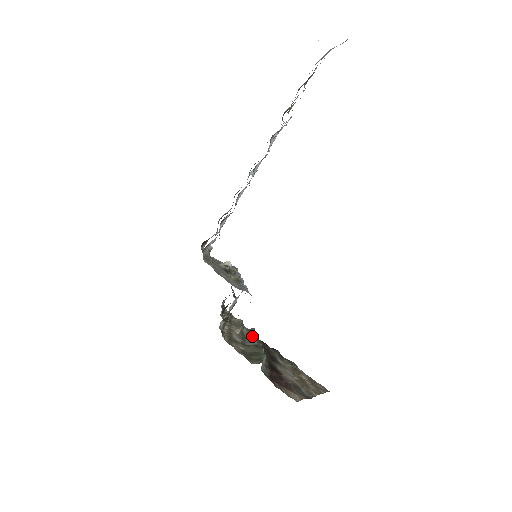
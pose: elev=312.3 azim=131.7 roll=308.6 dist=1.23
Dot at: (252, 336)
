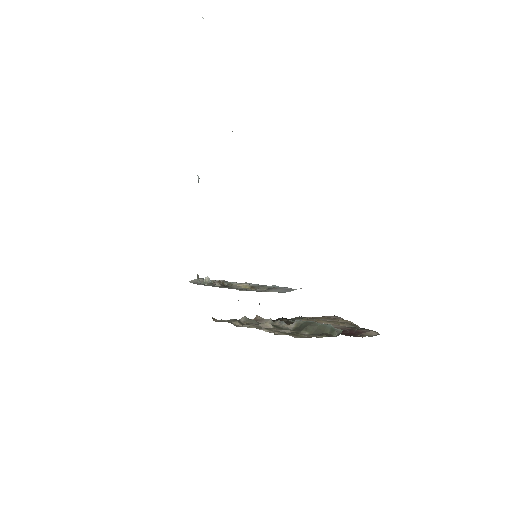
Dot at: (271, 322)
